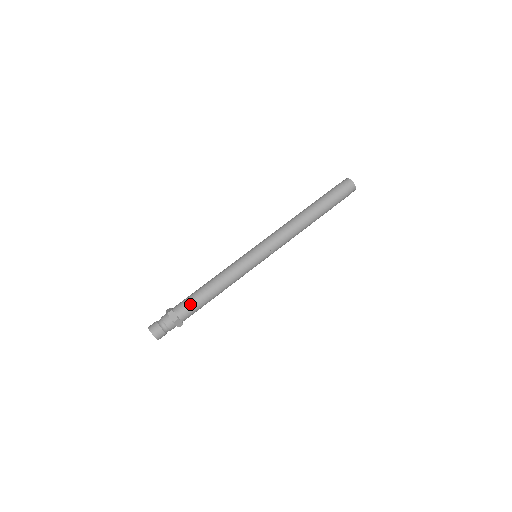
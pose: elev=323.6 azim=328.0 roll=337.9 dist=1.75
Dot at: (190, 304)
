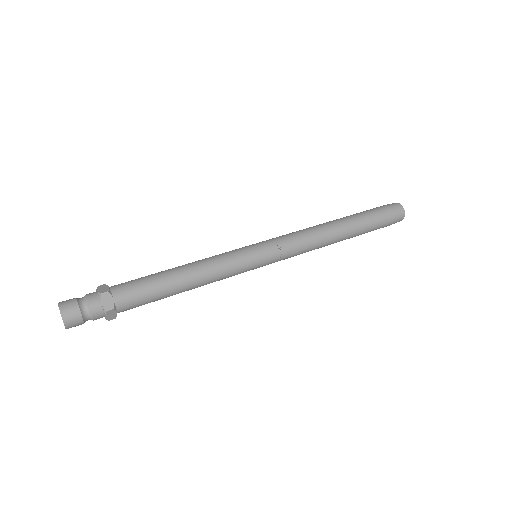
Dot at: (137, 281)
